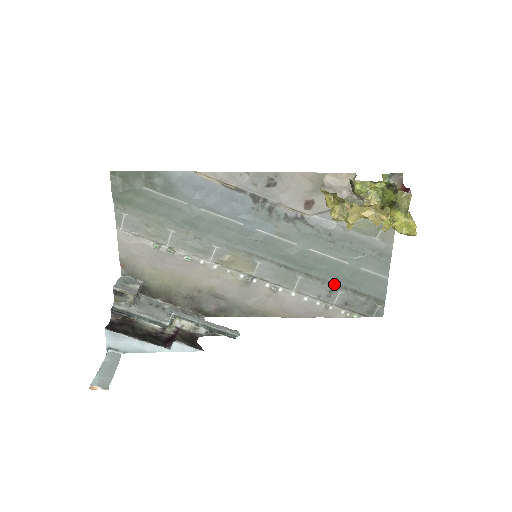
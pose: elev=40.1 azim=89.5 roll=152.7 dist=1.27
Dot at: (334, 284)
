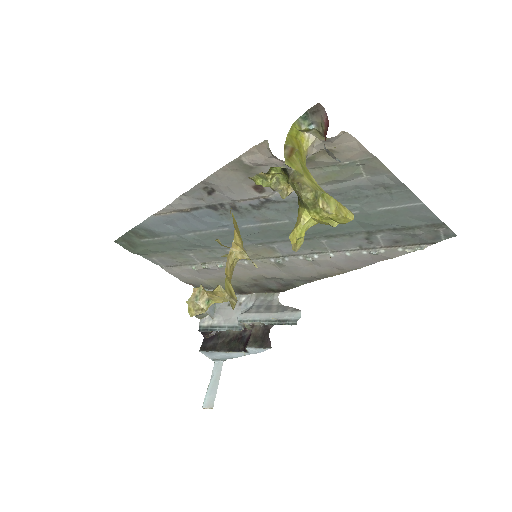
Dot at: (364, 232)
